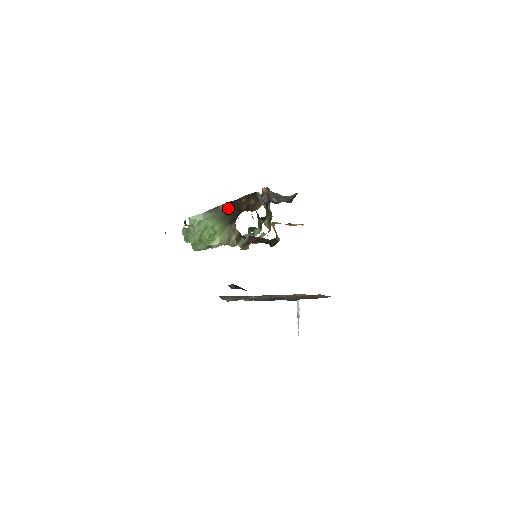
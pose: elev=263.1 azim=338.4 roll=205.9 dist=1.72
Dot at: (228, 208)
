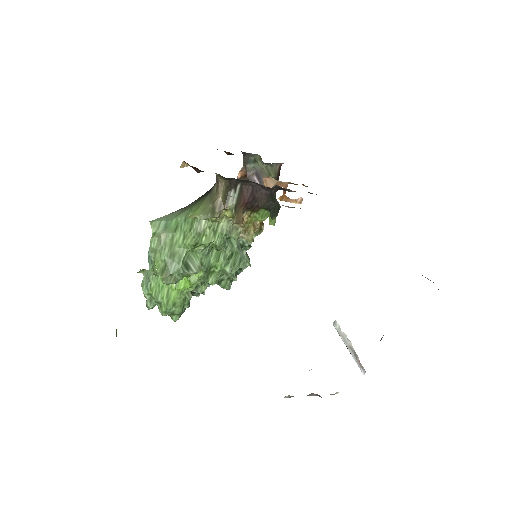
Dot at: (201, 196)
